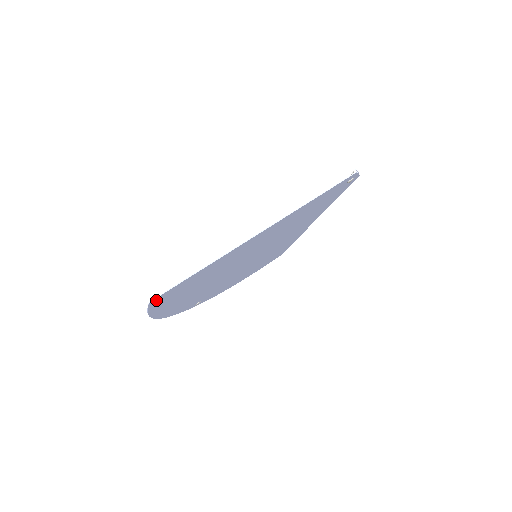
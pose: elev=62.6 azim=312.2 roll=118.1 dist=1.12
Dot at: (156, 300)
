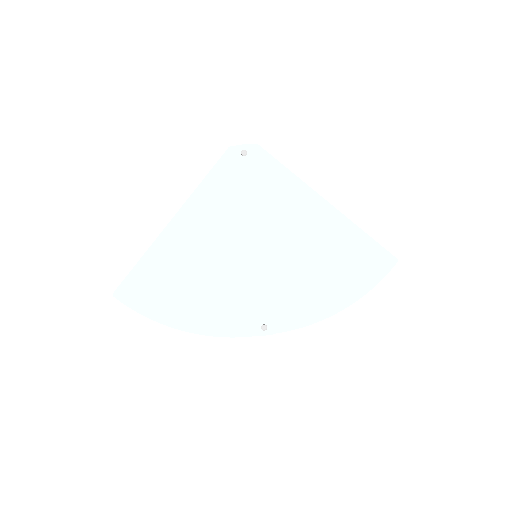
Dot at: (121, 295)
